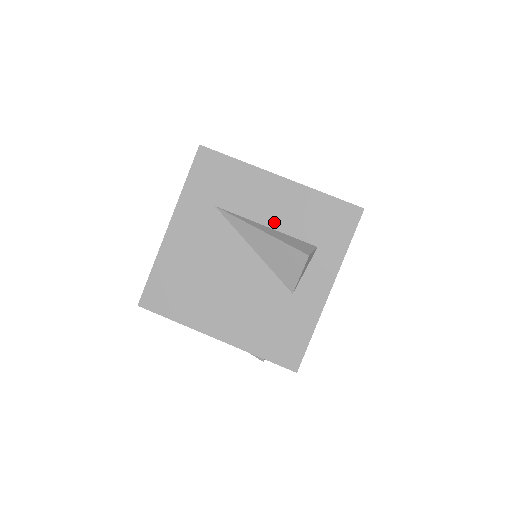
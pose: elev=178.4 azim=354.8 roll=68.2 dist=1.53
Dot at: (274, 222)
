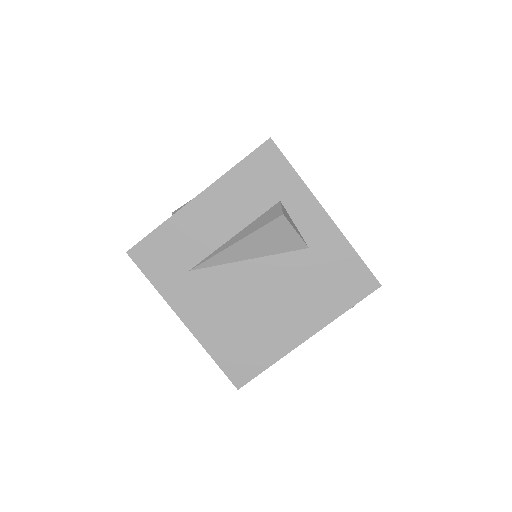
Dot at: (234, 227)
